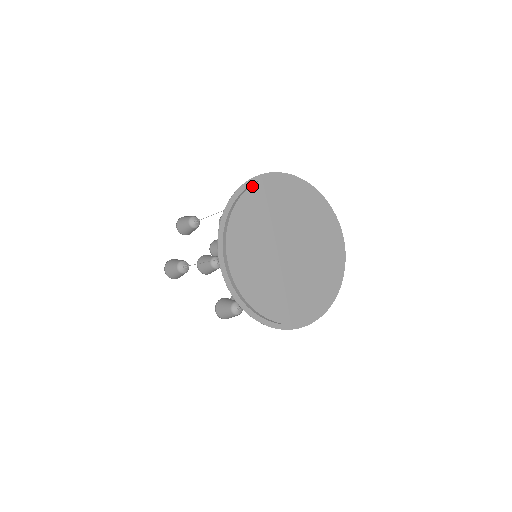
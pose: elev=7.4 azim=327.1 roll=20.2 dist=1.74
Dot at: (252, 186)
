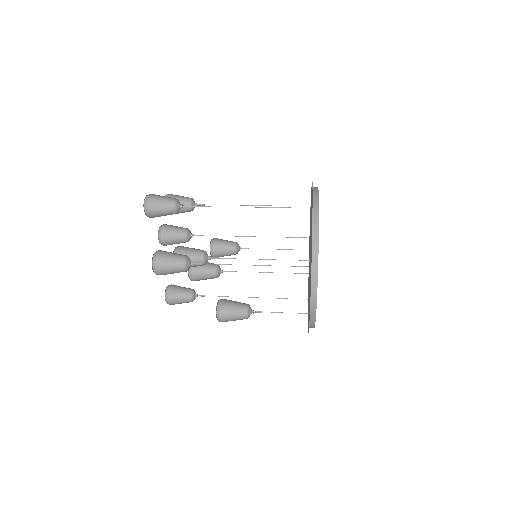
Dot at: occluded
